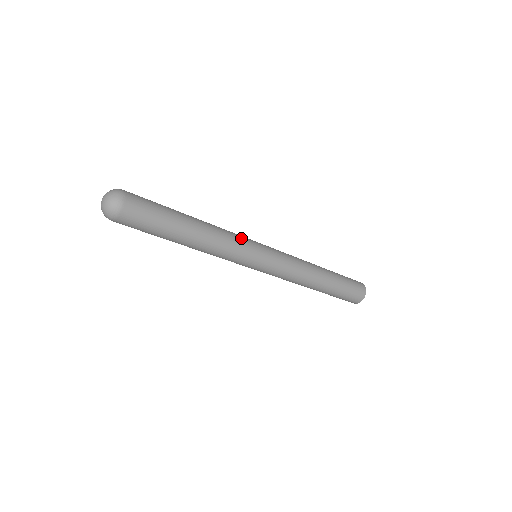
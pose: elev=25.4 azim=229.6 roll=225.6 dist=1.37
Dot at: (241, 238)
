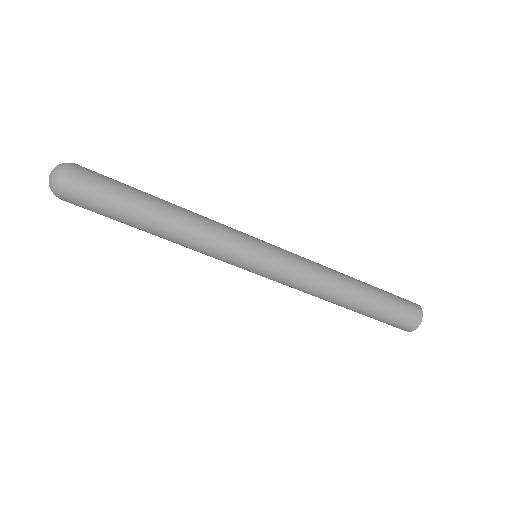
Dot at: (230, 228)
